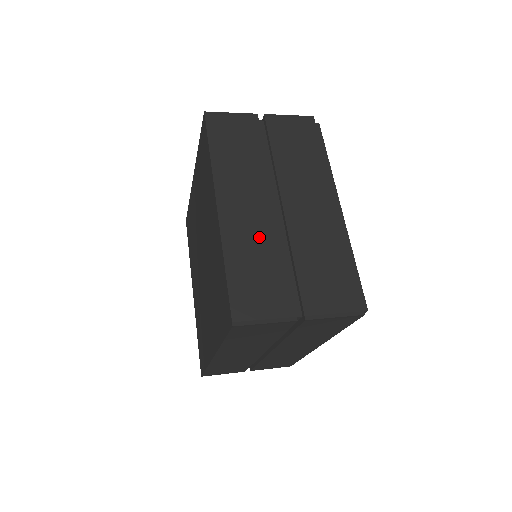
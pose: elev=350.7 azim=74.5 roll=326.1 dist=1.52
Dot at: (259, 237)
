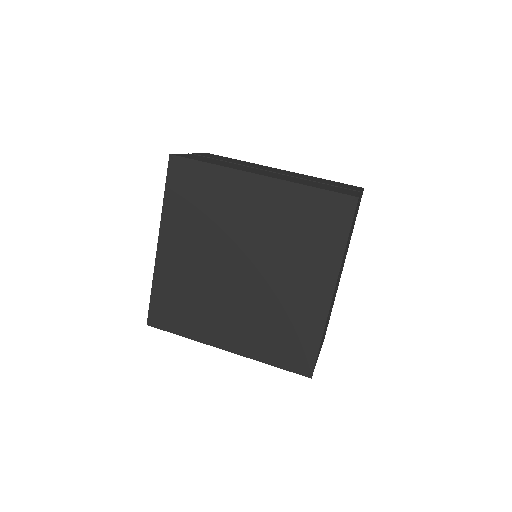
Dot at: (293, 179)
